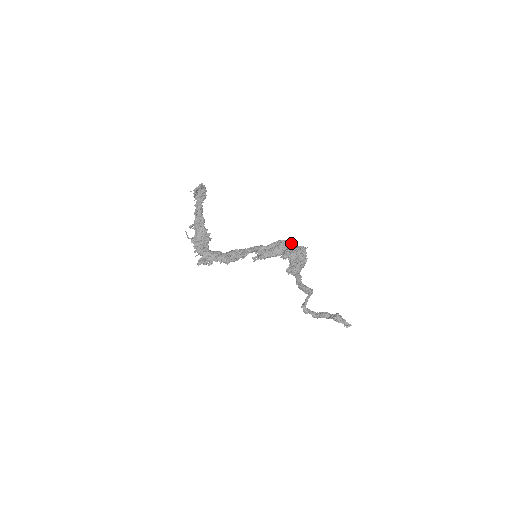
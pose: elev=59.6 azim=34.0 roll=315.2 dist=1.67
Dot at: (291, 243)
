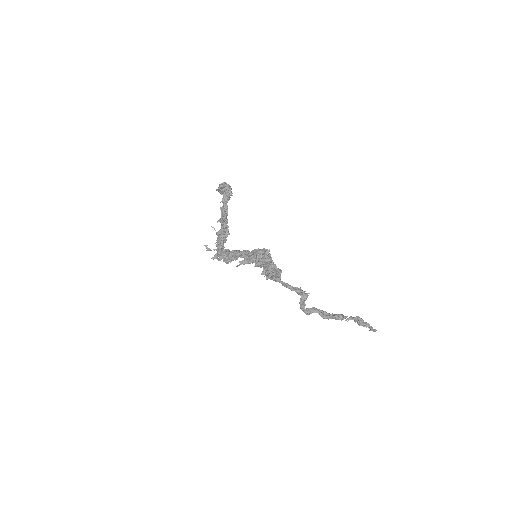
Dot at: (266, 253)
